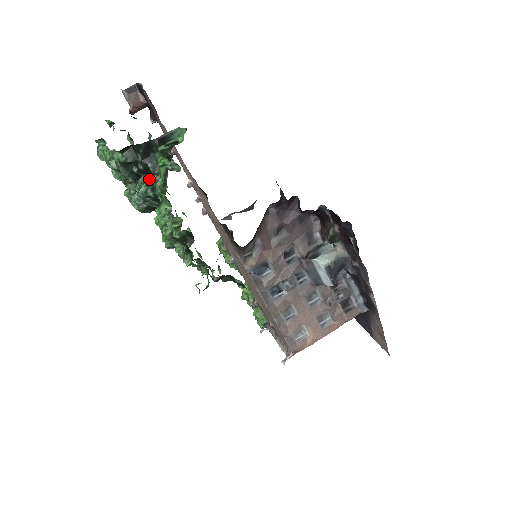
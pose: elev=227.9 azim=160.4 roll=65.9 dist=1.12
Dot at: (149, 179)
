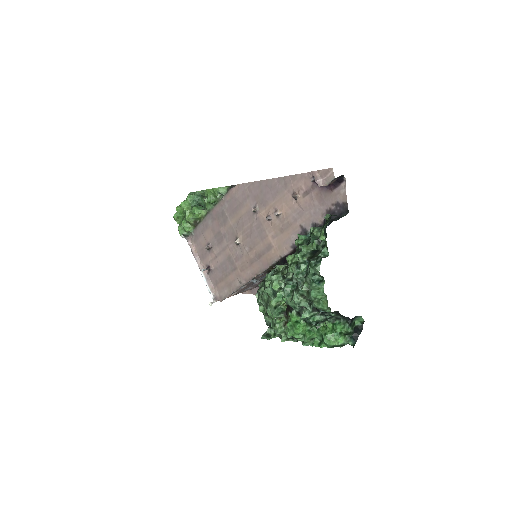
Dot at: (322, 320)
